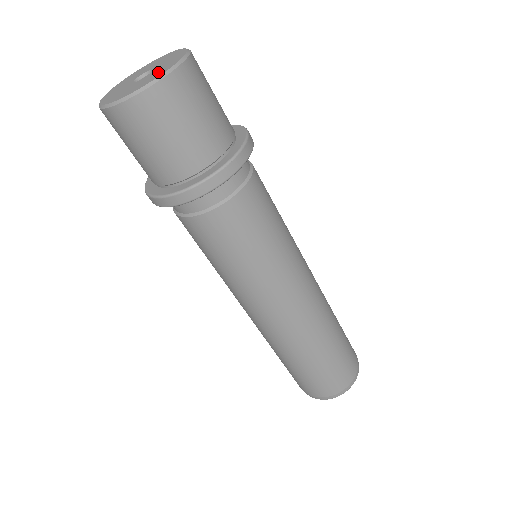
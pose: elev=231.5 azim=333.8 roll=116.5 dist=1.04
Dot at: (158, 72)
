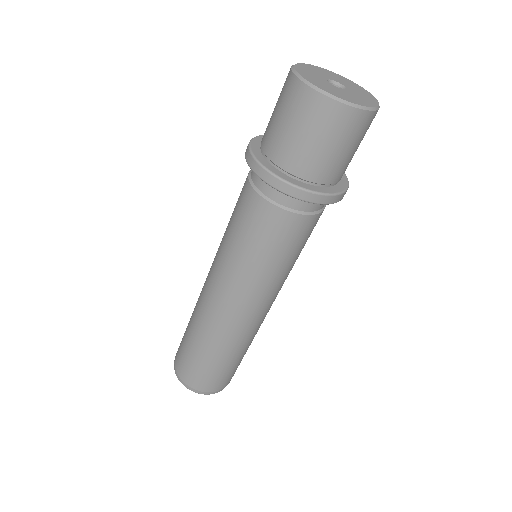
Dot at: (345, 95)
